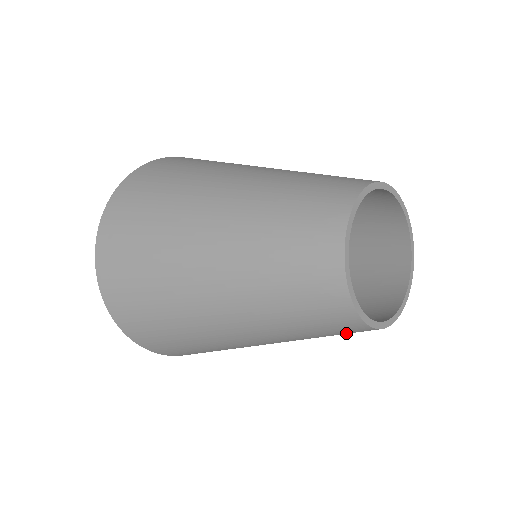
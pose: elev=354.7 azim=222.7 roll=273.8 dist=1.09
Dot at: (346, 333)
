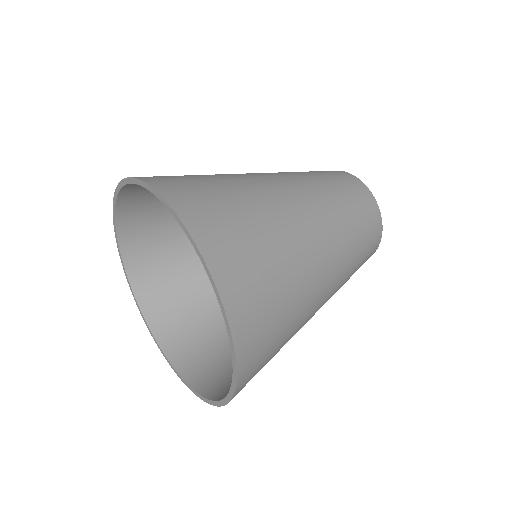
Dot at: (370, 246)
